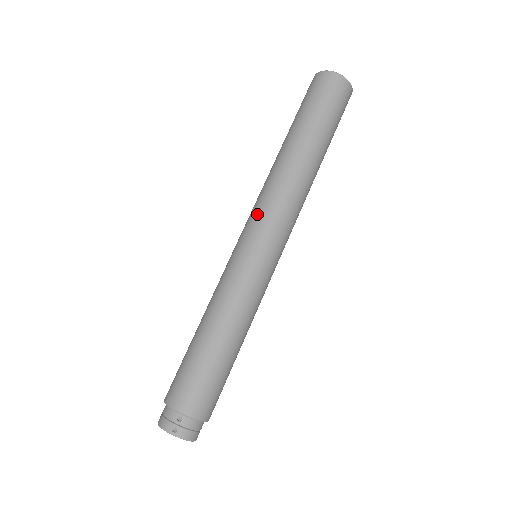
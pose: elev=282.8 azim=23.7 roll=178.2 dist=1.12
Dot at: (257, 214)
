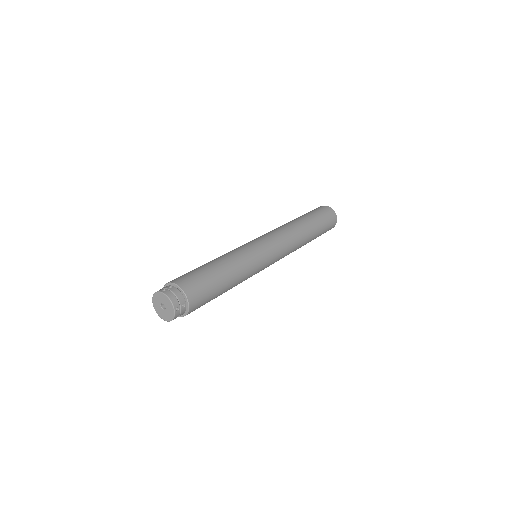
Dot at: (262, 235)
